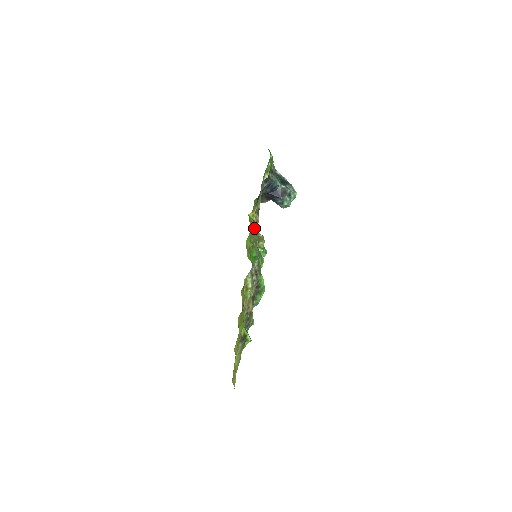
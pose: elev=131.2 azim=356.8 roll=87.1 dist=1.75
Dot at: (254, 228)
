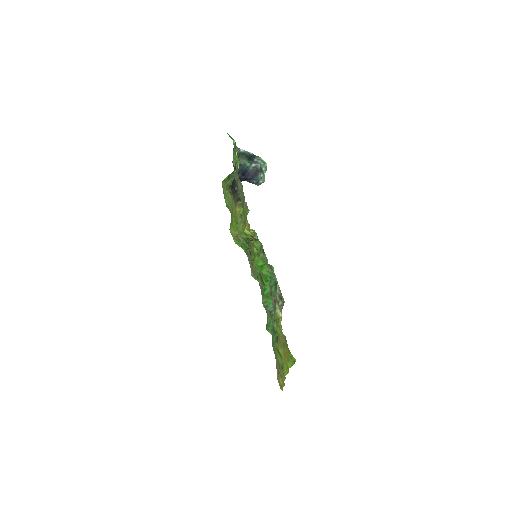
Dot at: (255, 244)
